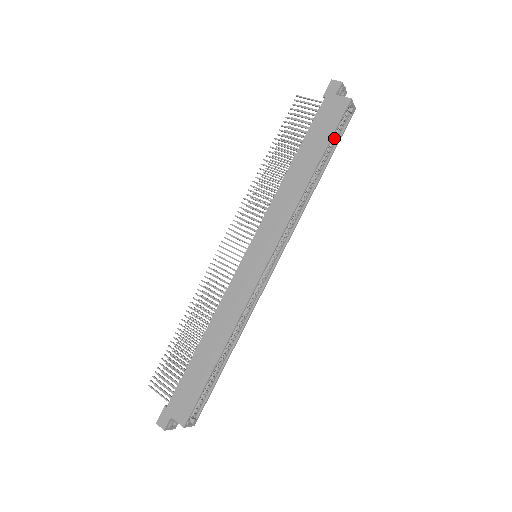
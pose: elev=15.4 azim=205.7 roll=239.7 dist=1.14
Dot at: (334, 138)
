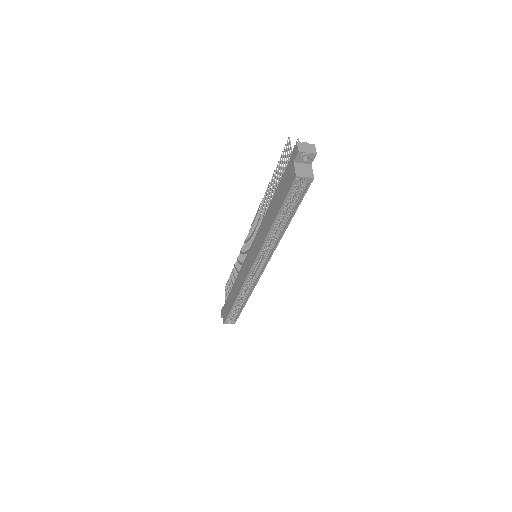
Dot at: (294, 199)
